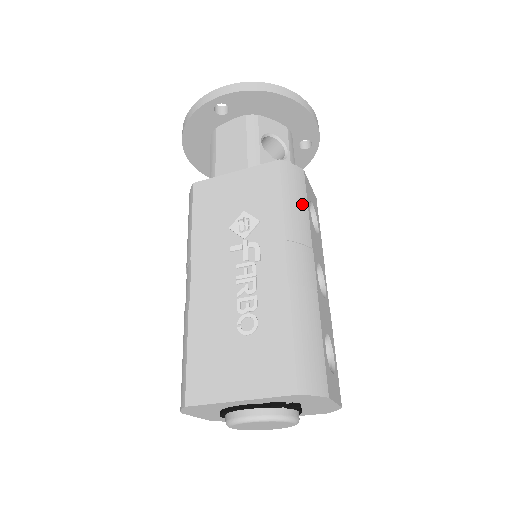
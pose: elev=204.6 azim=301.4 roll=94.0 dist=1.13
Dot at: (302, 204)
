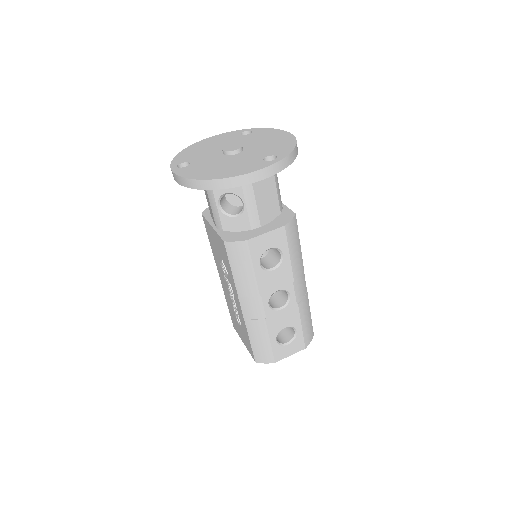
Dot at: (247, 270)
